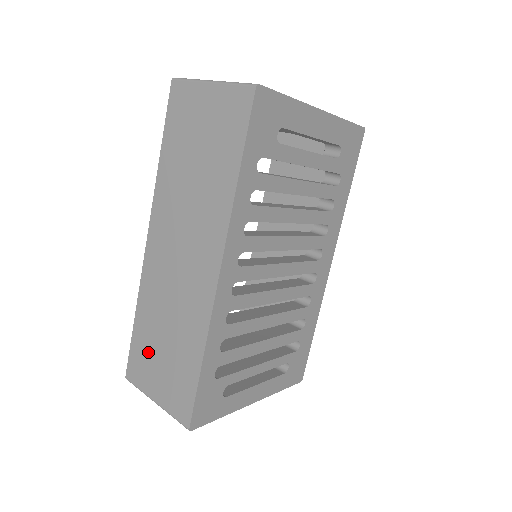
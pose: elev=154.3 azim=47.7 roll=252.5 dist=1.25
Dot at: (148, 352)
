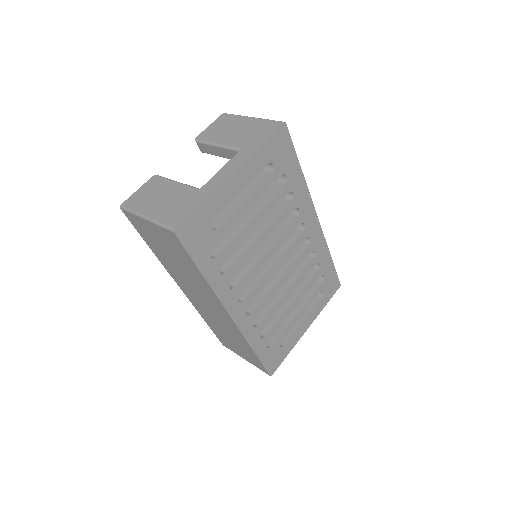
Dot at: (225, 339)
